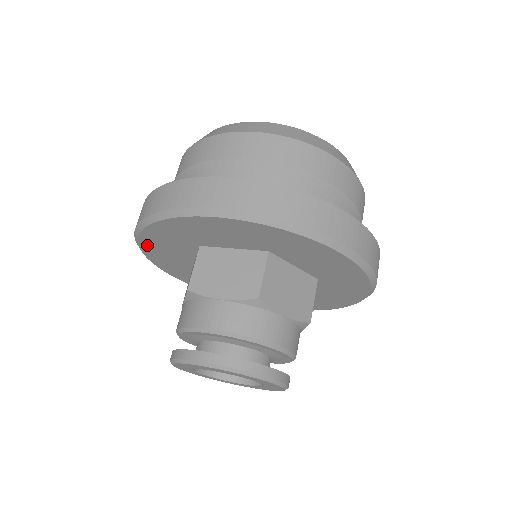
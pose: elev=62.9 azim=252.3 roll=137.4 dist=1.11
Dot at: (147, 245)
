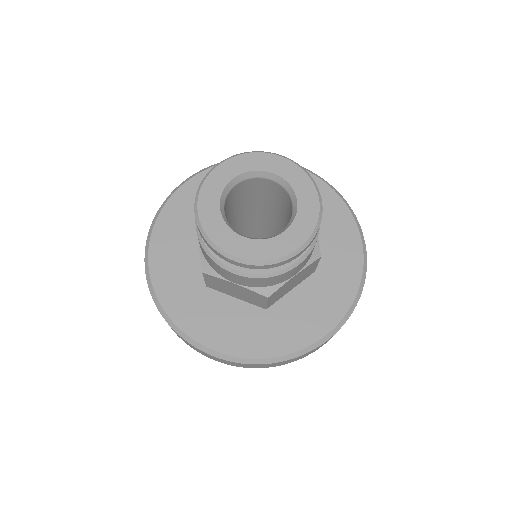
Dot at: (157, 267)
